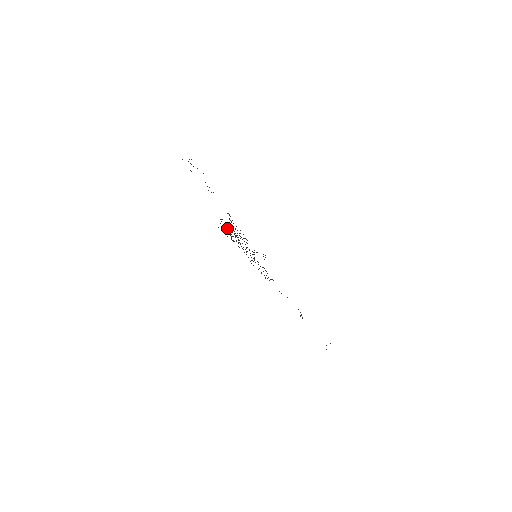
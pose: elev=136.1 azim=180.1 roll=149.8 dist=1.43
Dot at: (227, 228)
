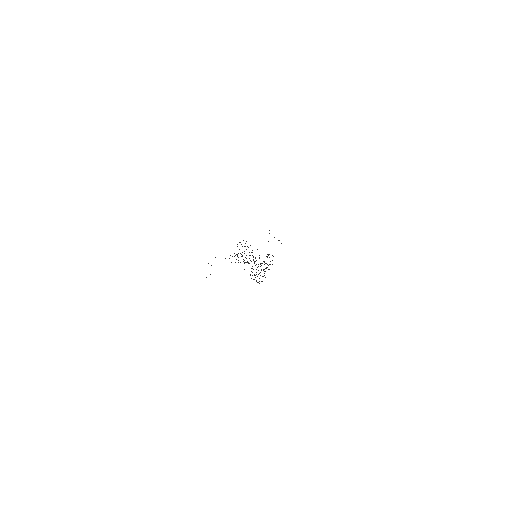
Dot at: occluded
